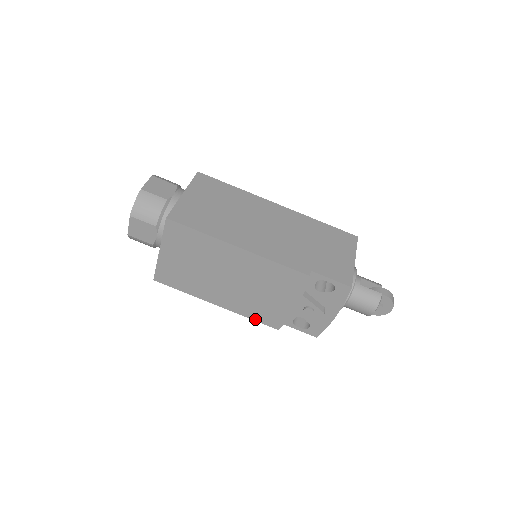
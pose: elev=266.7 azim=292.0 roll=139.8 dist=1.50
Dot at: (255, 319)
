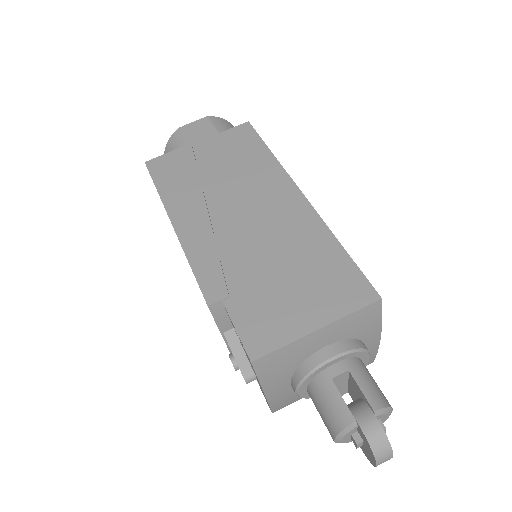
Dot at: occluded
